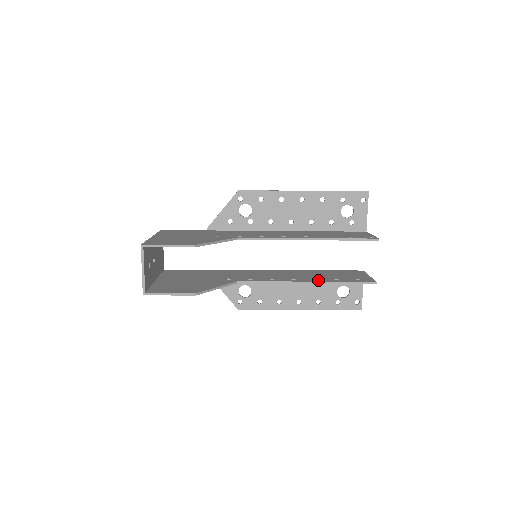
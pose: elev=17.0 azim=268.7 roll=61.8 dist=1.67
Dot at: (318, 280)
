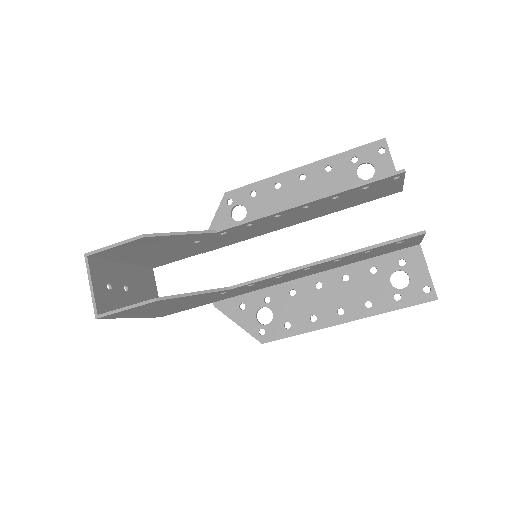
Dot at: (339, 255)
